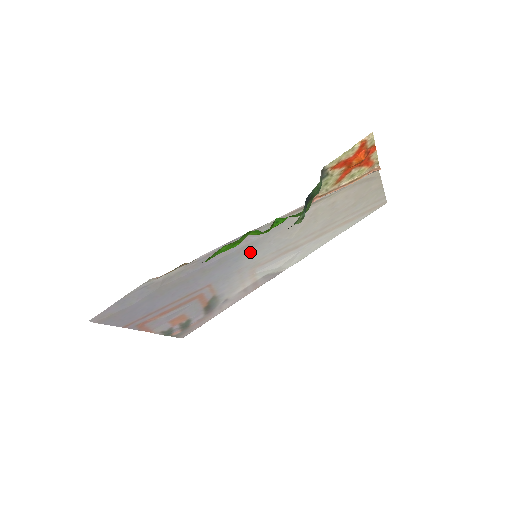
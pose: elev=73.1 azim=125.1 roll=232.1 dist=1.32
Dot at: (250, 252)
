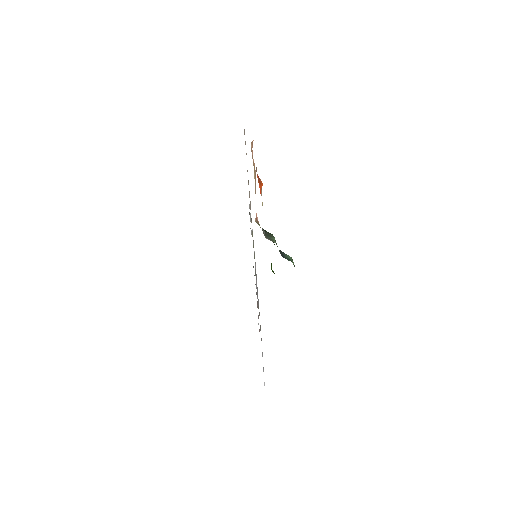
Dot at: occluded
